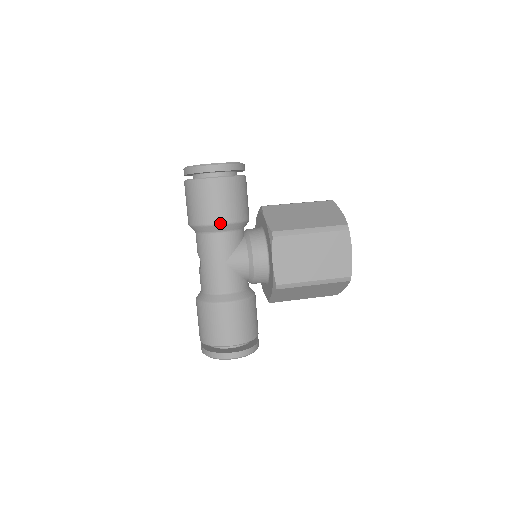
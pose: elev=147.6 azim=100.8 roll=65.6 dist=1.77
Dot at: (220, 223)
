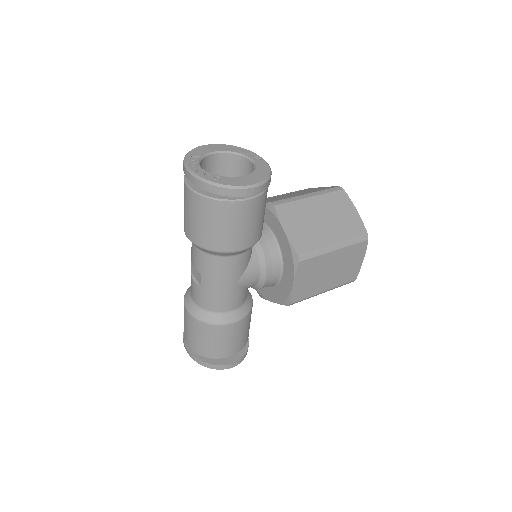
Dot at: (241, 250)
